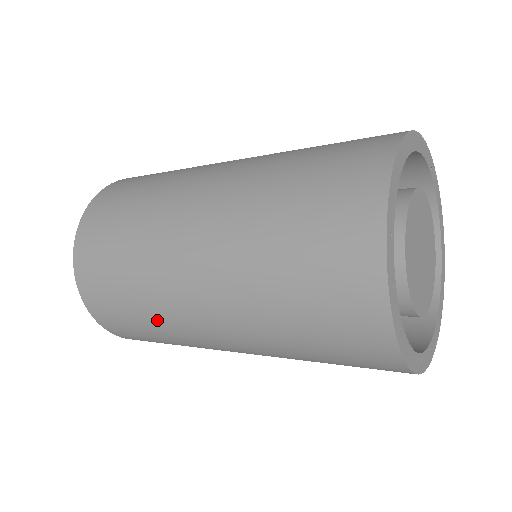
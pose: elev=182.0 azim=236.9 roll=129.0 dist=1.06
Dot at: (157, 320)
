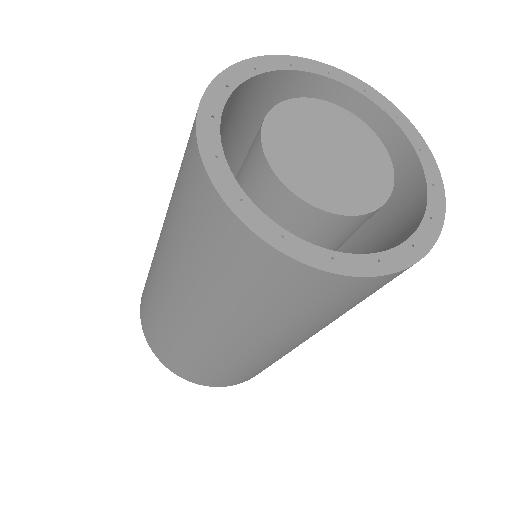
Dot at: (152, 295)
